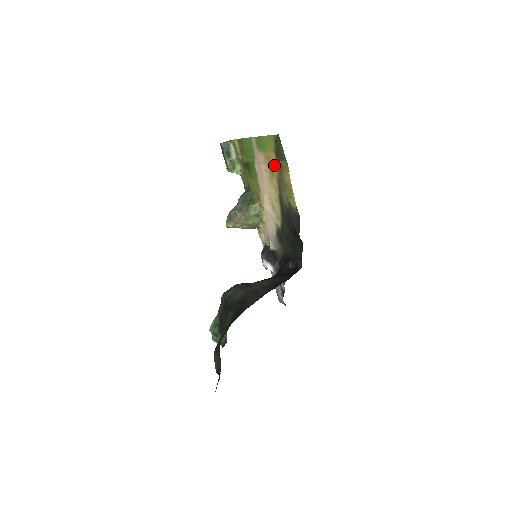
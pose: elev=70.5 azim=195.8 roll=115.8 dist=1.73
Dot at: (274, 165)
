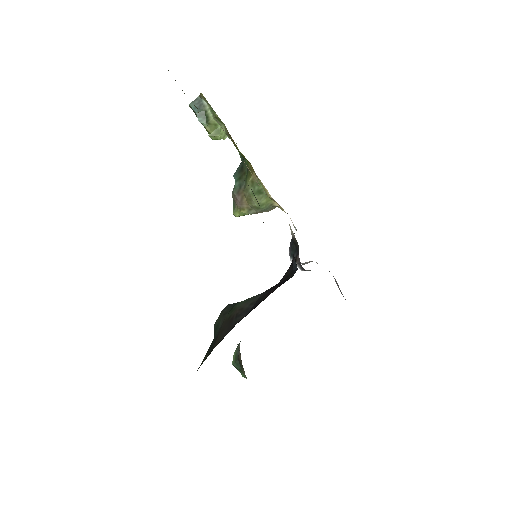
Dot at: occluded
